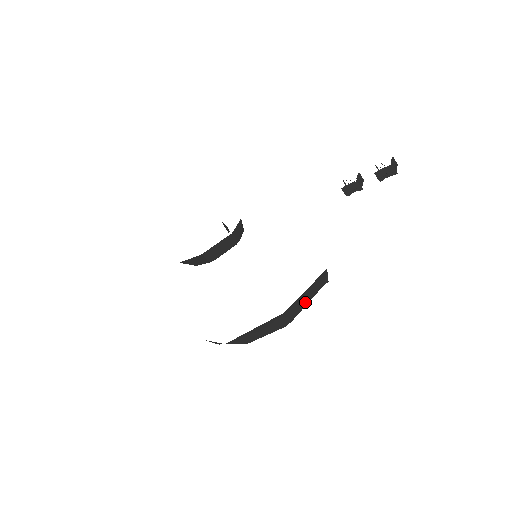
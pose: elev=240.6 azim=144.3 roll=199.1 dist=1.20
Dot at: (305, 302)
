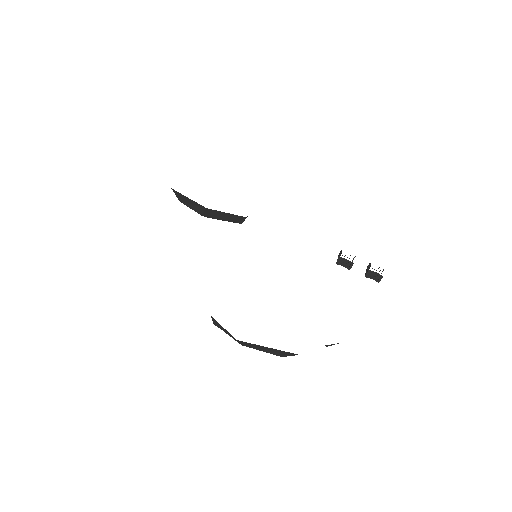
Dot at: occluded
